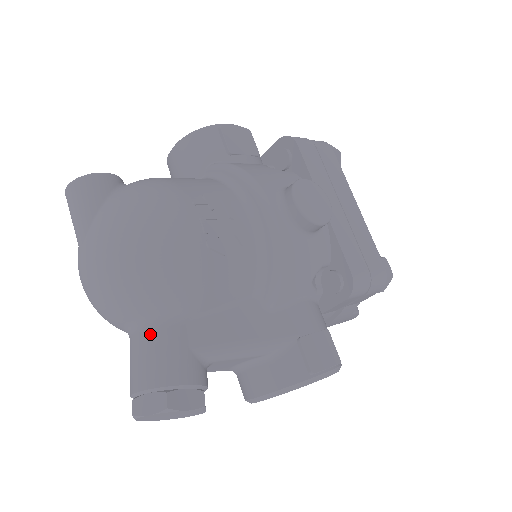
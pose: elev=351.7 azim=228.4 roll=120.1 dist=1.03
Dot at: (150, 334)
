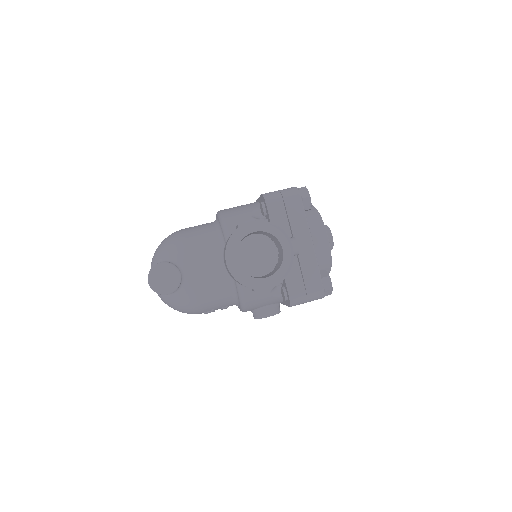
Dot at: occluded
